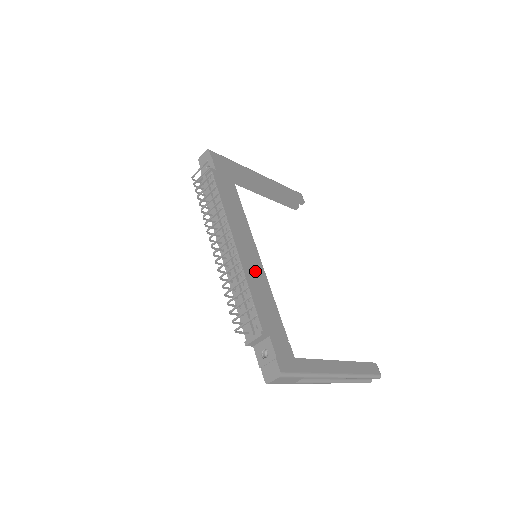
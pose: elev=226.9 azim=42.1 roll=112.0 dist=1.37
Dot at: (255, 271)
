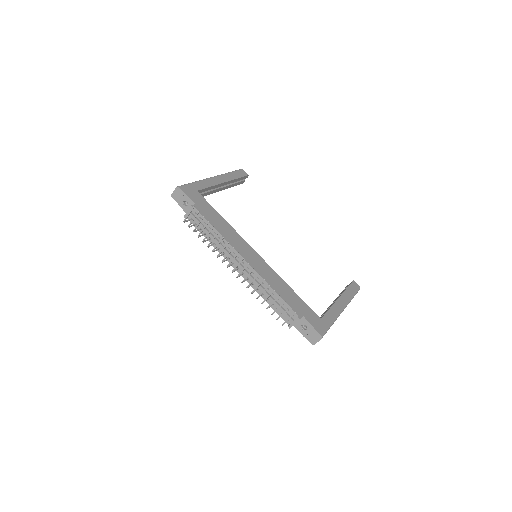
Dot at: (268, 273)
